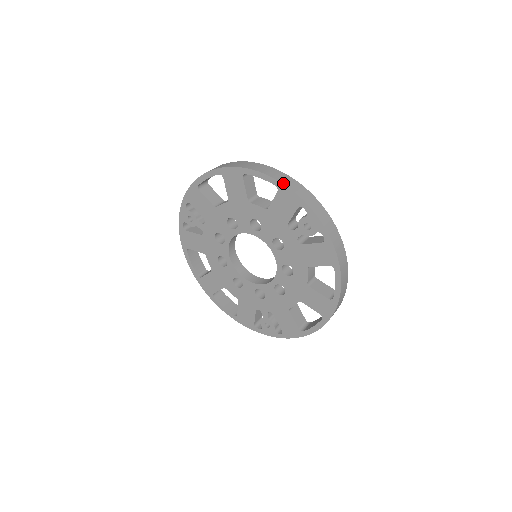
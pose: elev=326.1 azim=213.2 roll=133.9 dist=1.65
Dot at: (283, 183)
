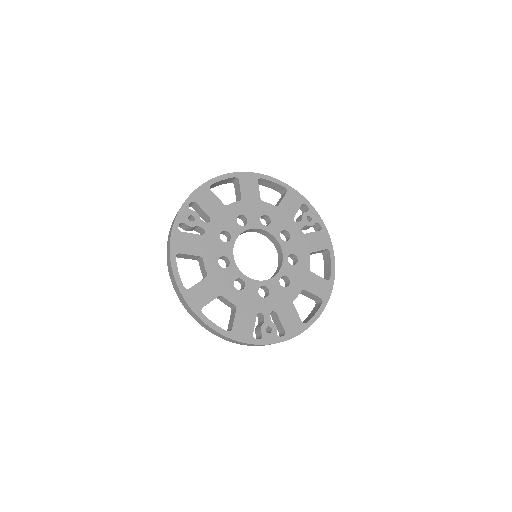
Dot at: (291, 187)
